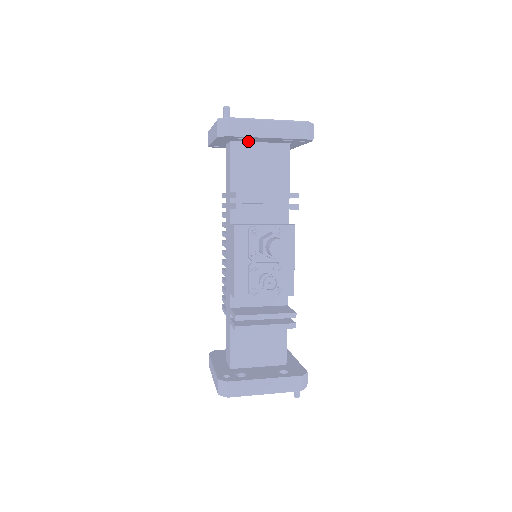
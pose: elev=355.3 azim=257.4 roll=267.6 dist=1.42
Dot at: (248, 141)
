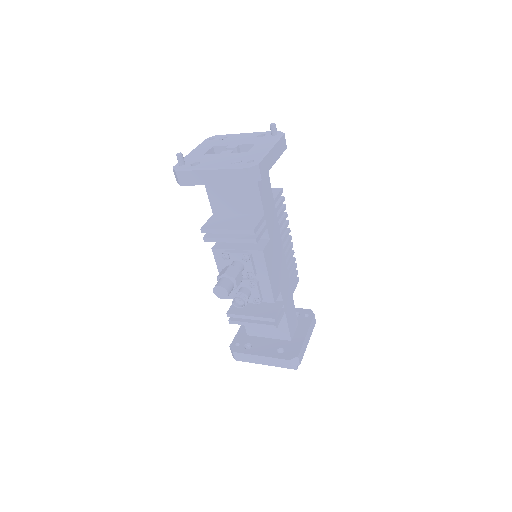
Dot at: occluded
